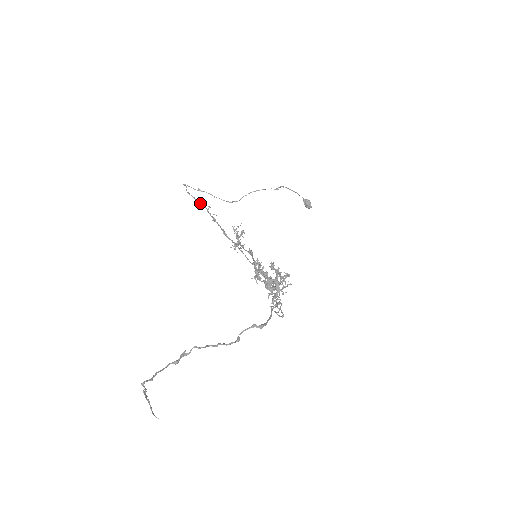
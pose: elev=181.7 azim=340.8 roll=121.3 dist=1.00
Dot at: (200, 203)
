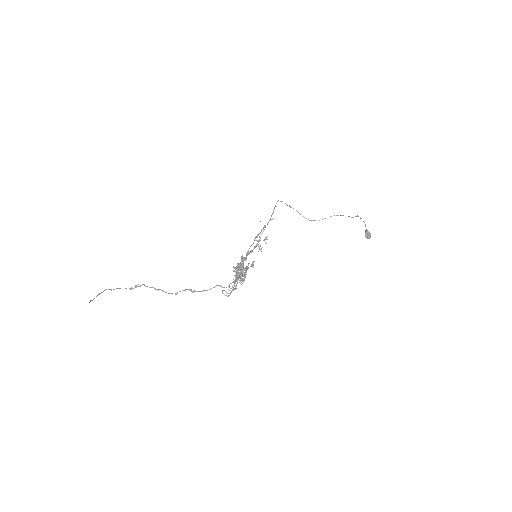
Dot at: (272, 214)
